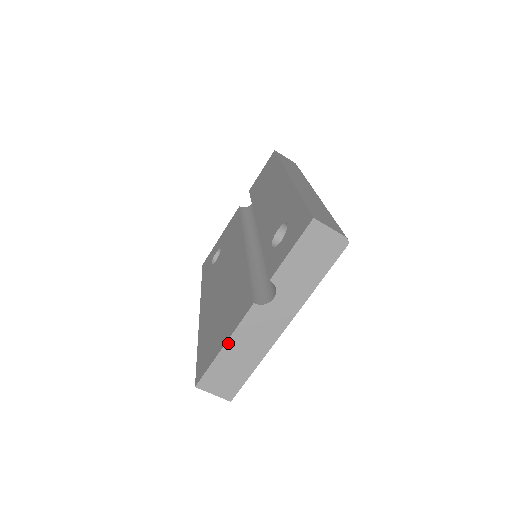
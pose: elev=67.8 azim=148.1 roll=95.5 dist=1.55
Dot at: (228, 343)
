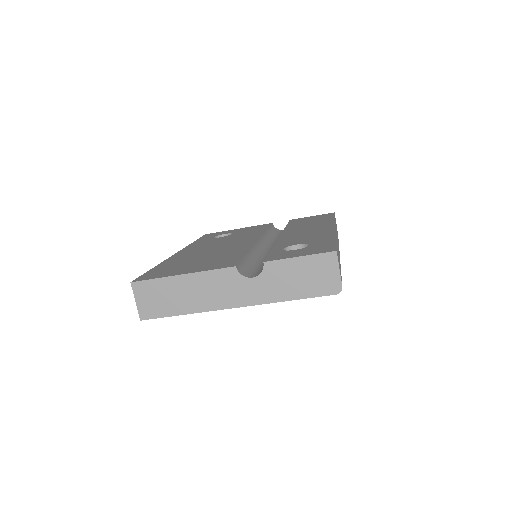
Dot at: (188, 275)
